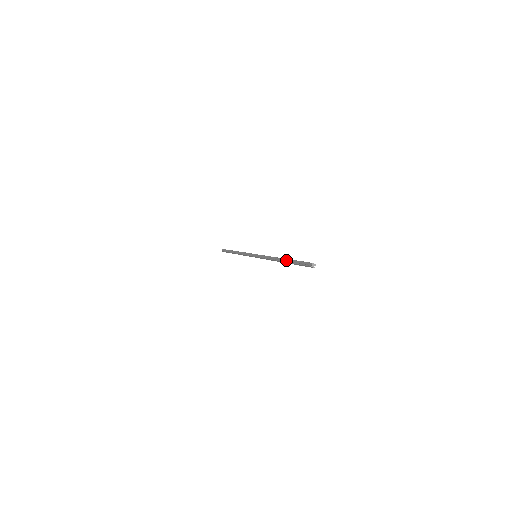
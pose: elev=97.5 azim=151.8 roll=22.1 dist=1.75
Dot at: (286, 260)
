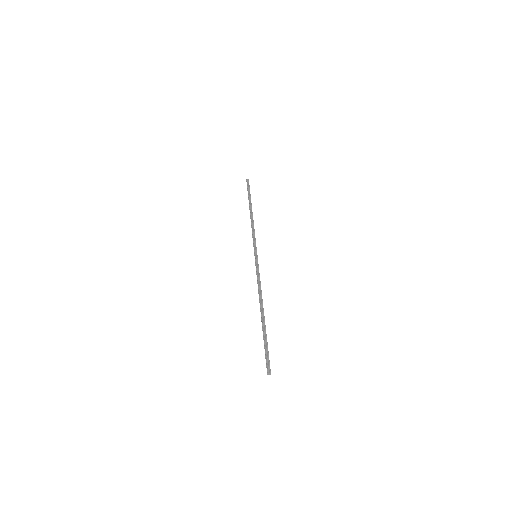
Dot at: (264, 321)
